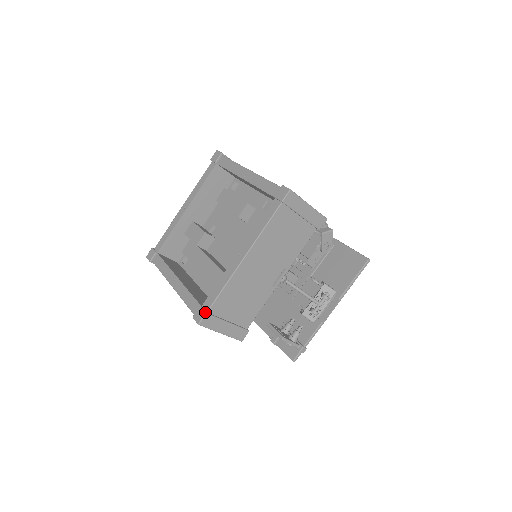
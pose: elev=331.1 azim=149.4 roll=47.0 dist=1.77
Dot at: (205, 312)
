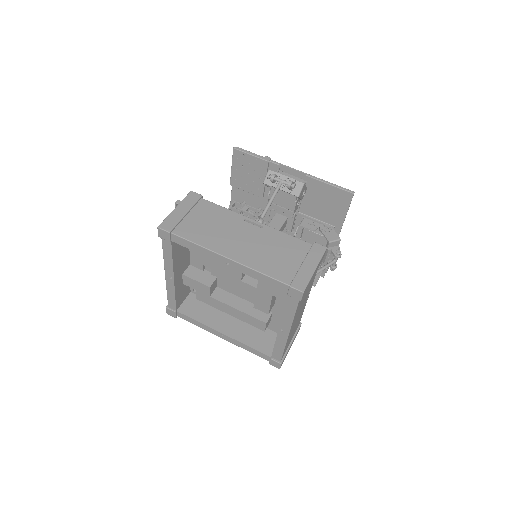
Dot at: (280, 364)
